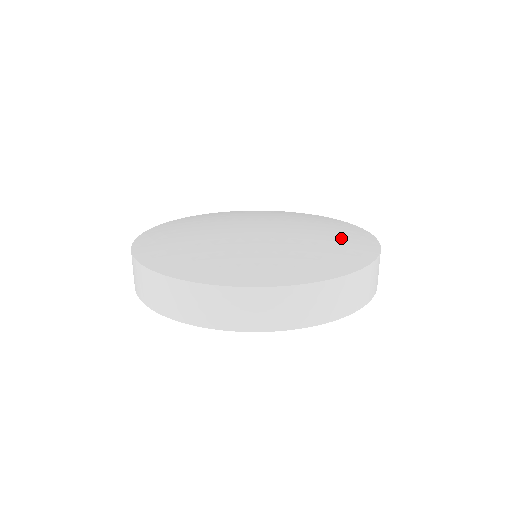
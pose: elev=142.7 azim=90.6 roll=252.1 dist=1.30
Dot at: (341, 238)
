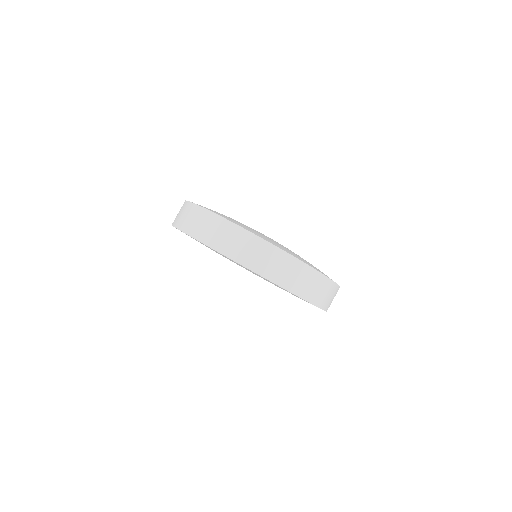
Dot at: occluded
